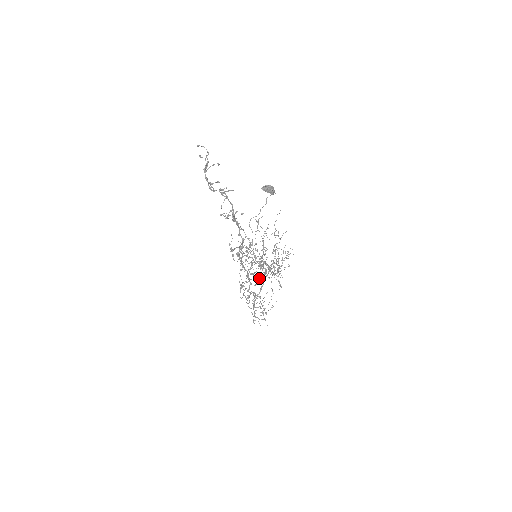
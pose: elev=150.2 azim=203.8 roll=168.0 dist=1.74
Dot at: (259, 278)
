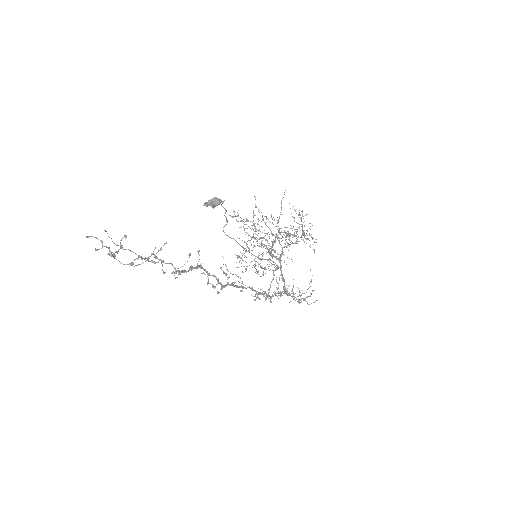
Dot at: occluded
